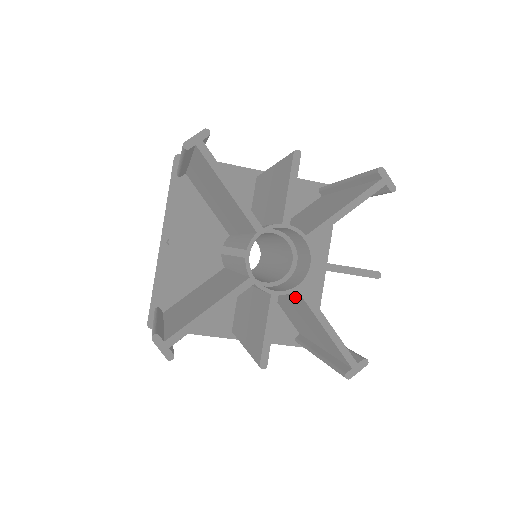
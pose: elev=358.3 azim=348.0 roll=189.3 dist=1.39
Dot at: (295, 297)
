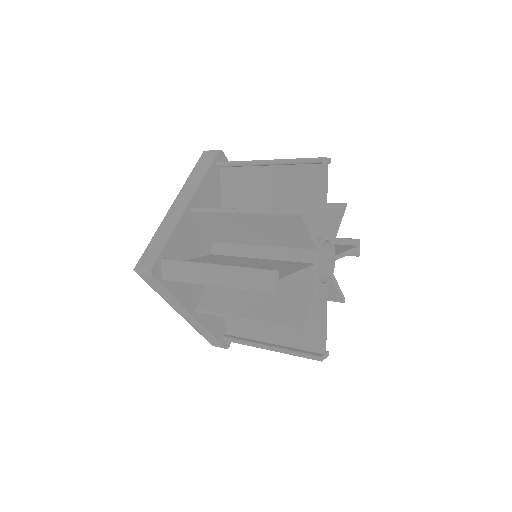
Dot at: occluded
